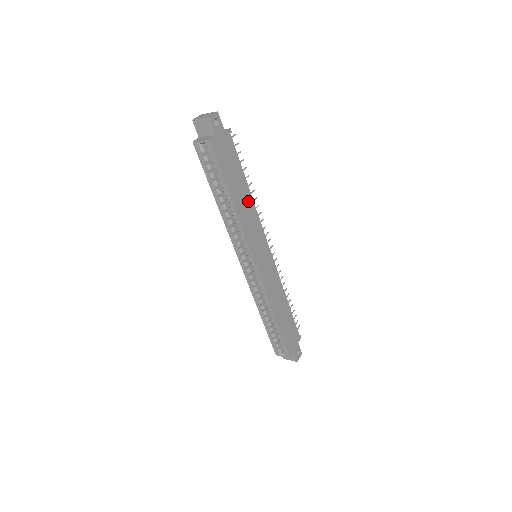
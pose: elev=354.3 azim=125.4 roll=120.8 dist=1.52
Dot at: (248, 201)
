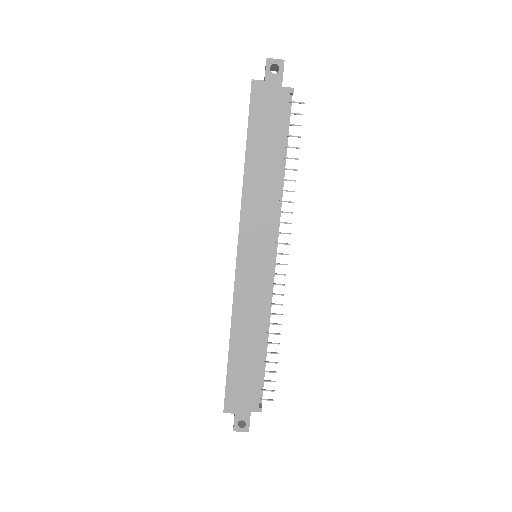
Dot at: (272, 180)
